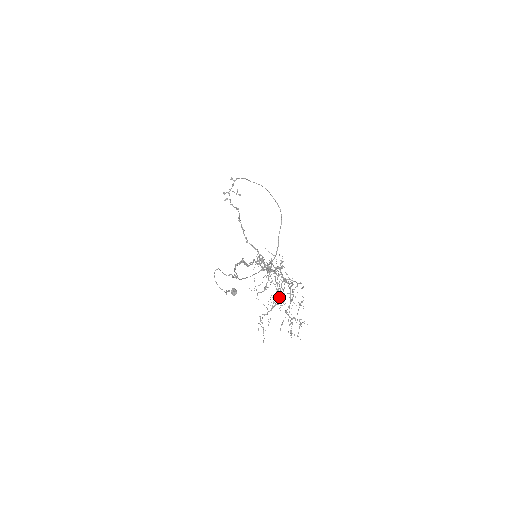
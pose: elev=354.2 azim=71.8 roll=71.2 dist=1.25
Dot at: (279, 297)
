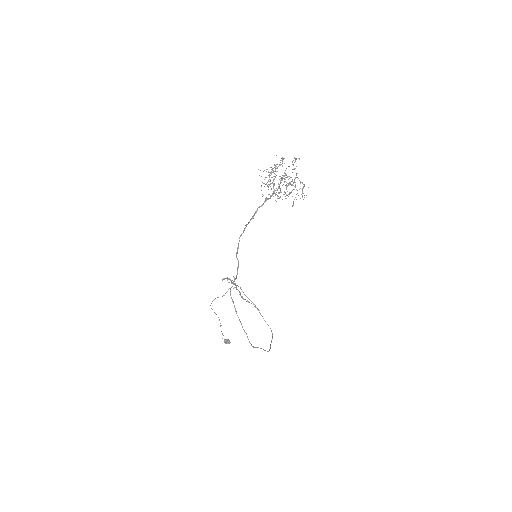
Dot at: occluded
